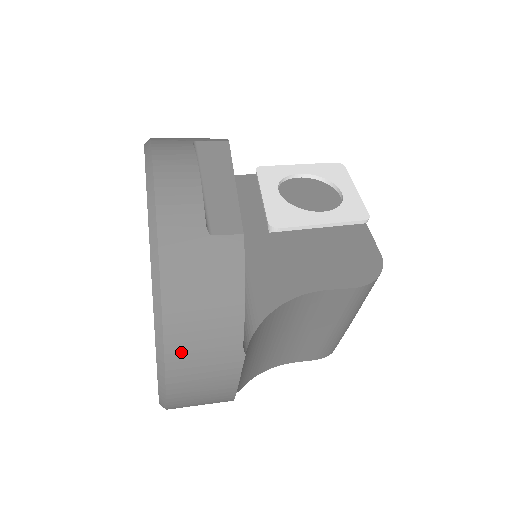
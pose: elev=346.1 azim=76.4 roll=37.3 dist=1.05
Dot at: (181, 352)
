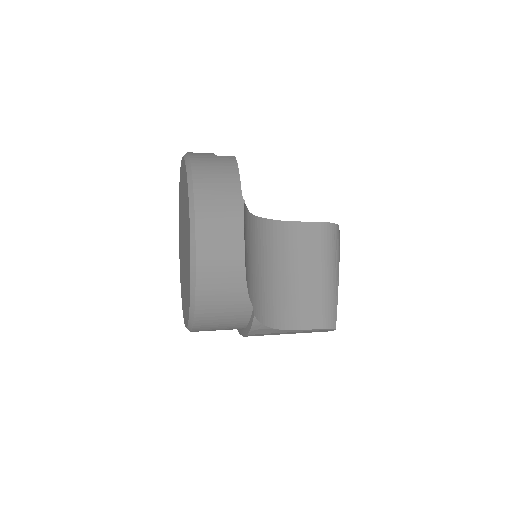
Dot at: (204, 194)
